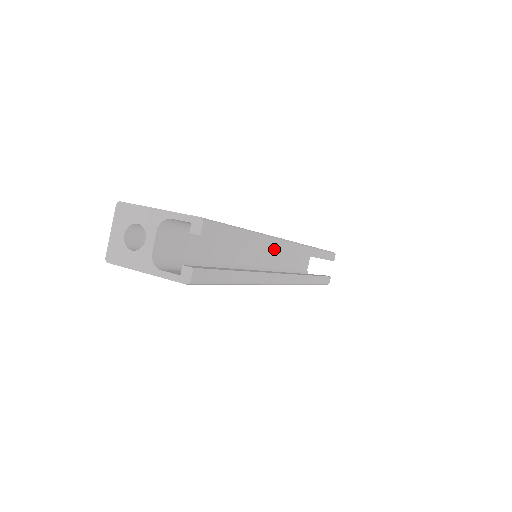
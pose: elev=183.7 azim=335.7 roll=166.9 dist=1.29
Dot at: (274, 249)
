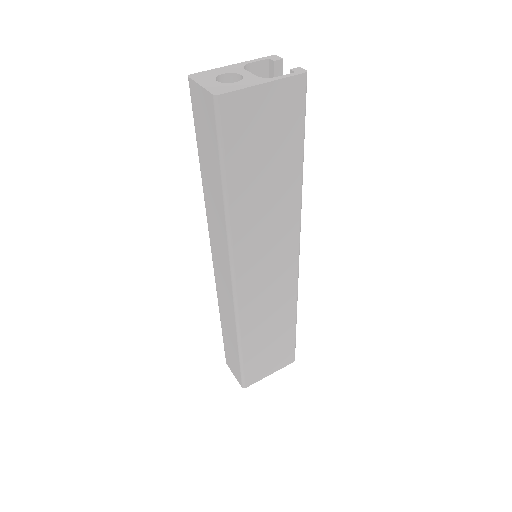
Dot at: occluded
